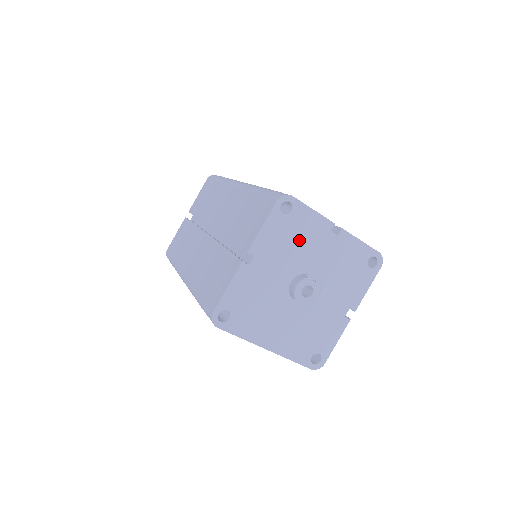
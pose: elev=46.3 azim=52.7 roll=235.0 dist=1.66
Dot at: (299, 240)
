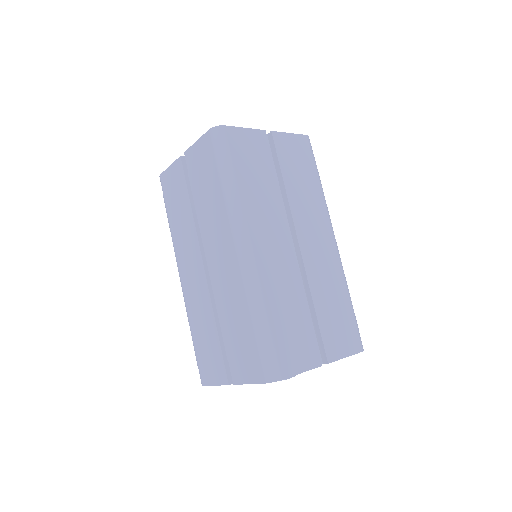
Dot at: occluded
